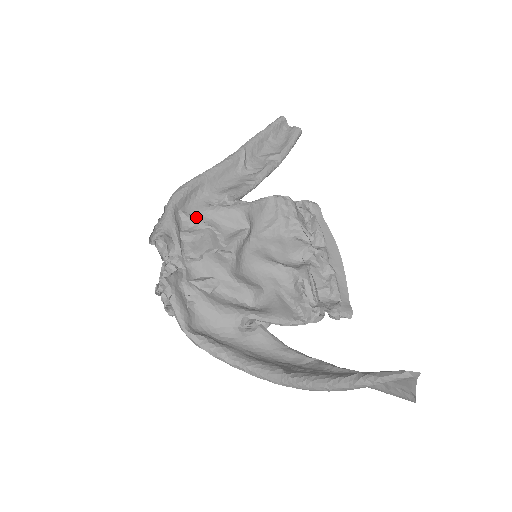
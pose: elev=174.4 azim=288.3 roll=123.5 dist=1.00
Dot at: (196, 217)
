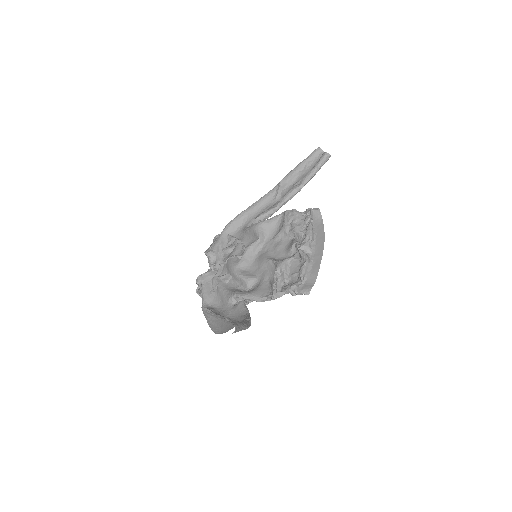
Dot at: (236, 237)
